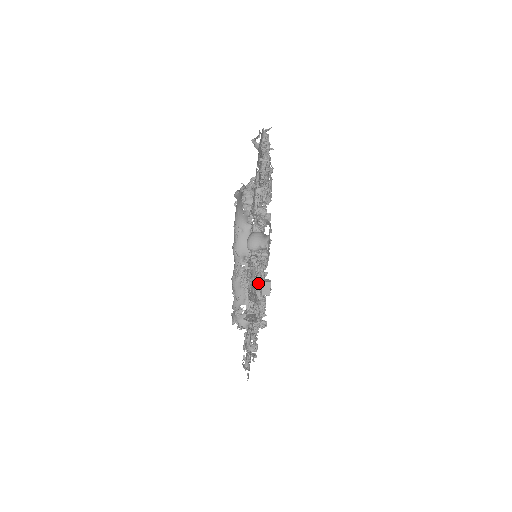
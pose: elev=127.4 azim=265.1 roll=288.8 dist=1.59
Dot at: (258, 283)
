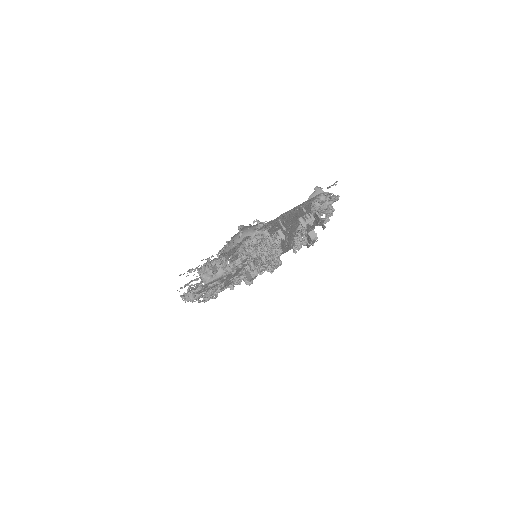
Dot at: occluded
